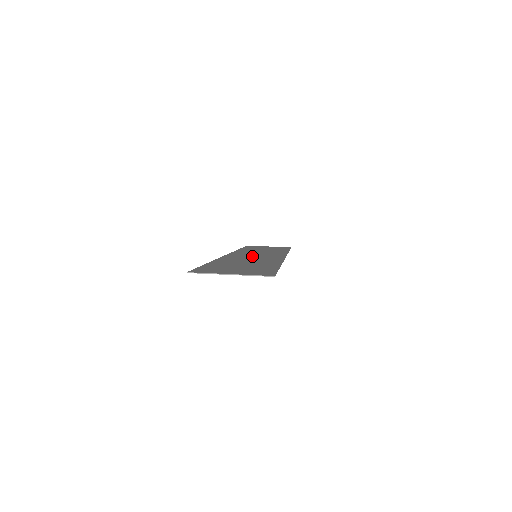
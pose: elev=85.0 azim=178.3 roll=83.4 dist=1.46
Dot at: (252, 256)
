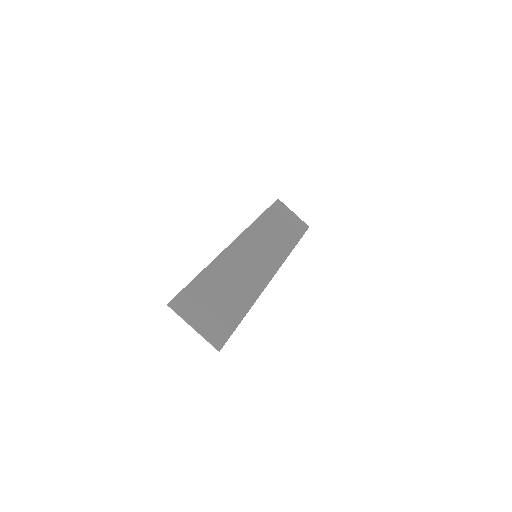
Dot at: (251, 258)
